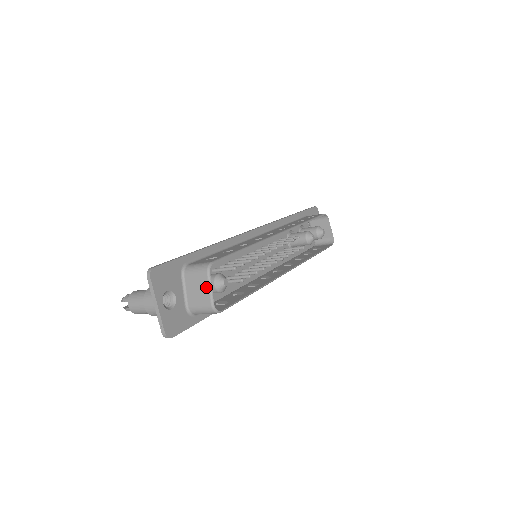
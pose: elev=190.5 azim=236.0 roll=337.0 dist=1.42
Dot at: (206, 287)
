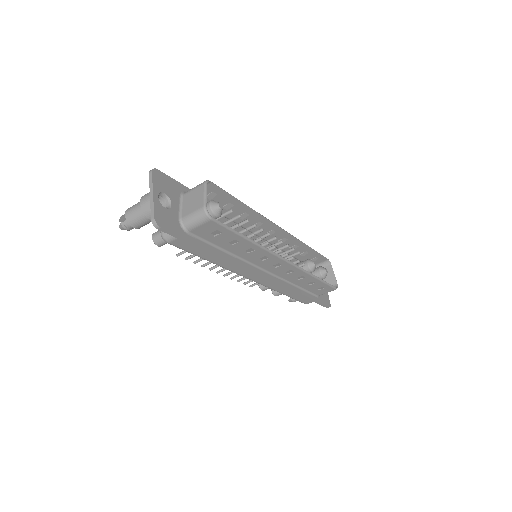
Dot at: (201, 194)
